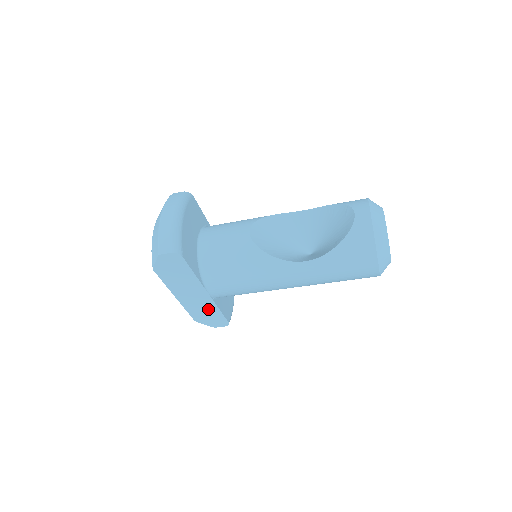
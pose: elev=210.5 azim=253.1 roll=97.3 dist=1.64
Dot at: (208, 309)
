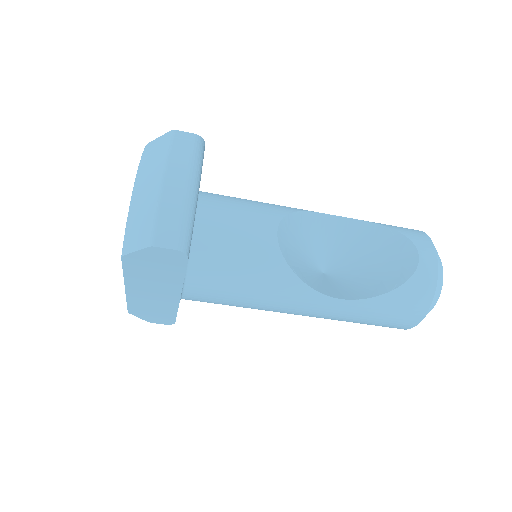
Dot at: (161, 308)
